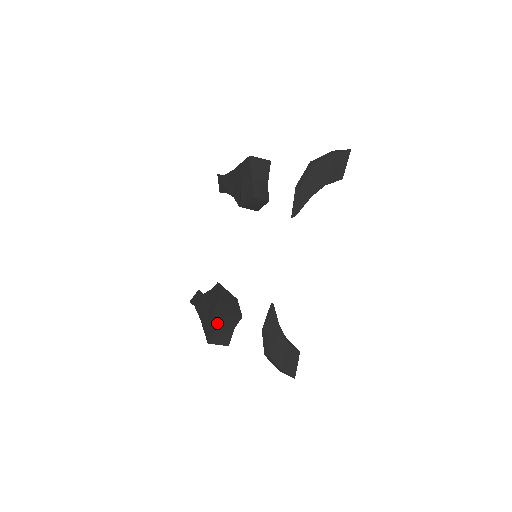
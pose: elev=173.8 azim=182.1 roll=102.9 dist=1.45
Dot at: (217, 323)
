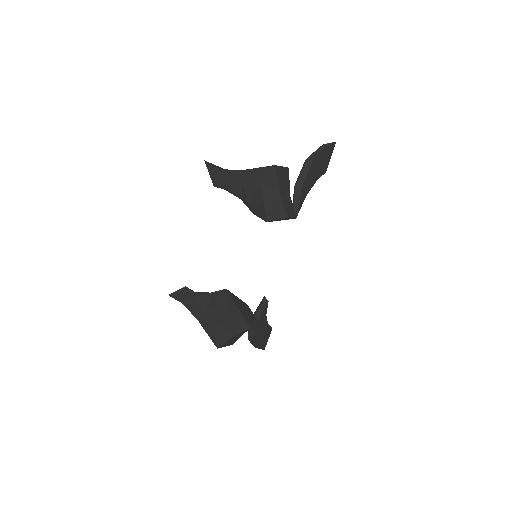
Dot at: (233, 332)
